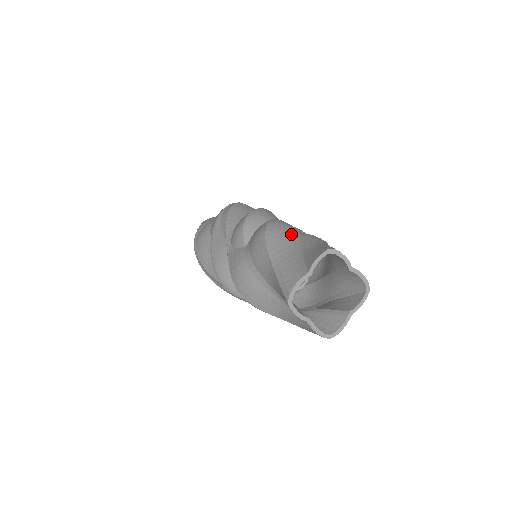
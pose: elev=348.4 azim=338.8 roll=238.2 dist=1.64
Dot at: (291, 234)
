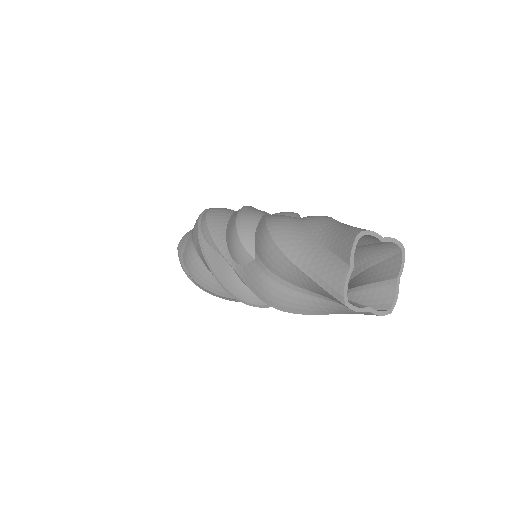
Dot at: (298, 228)
